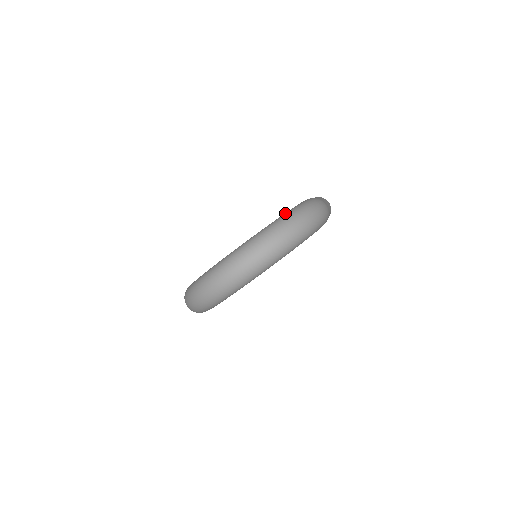
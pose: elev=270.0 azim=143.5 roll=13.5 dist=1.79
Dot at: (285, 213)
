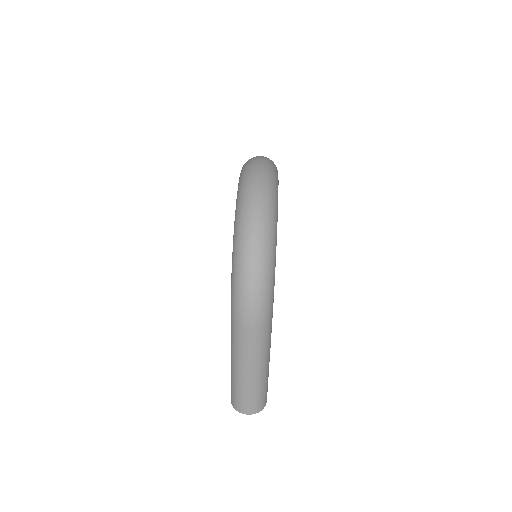
Dot at: occluded
